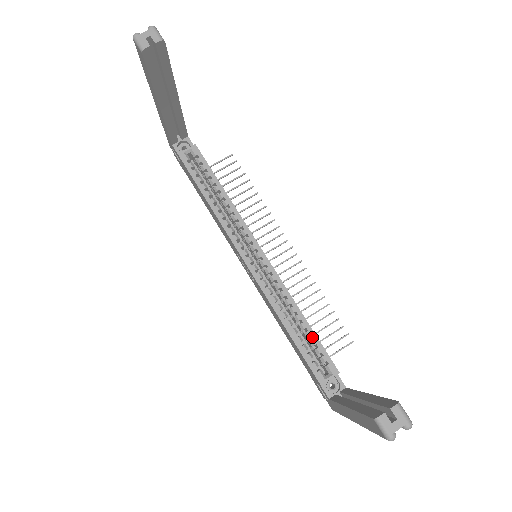
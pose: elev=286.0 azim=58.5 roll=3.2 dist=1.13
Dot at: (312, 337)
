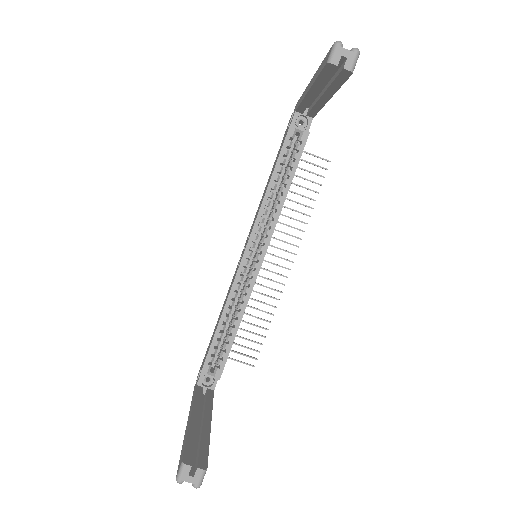
Dot at: (229, 343)
